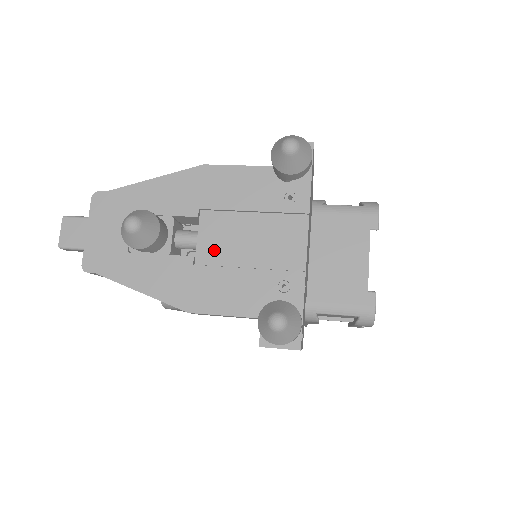
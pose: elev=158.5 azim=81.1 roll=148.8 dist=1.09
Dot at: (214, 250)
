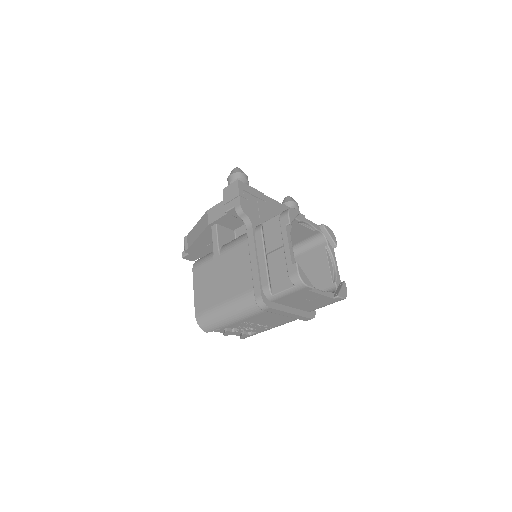
Dot at: occluded
